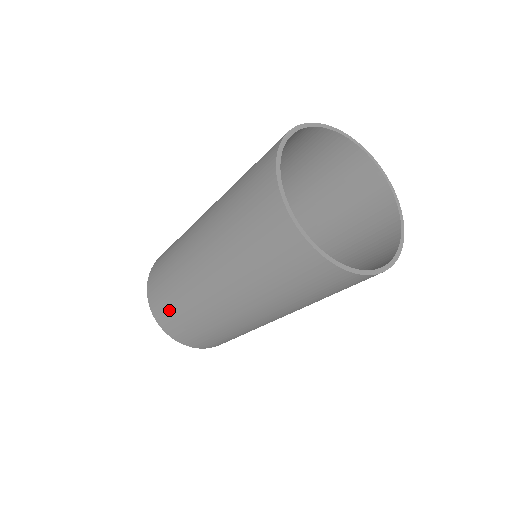
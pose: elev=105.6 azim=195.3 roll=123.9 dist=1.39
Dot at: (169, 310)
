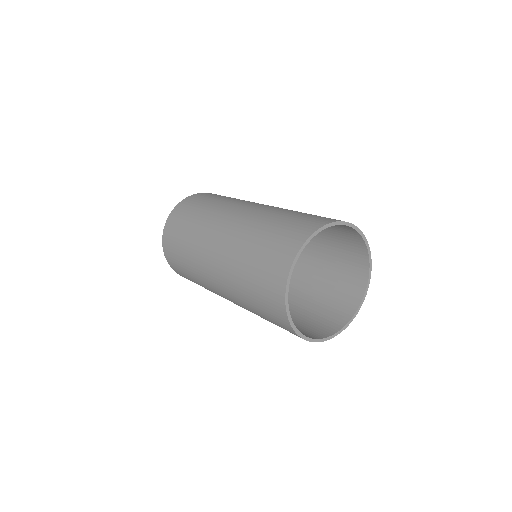
Dot at: (176, 244)
